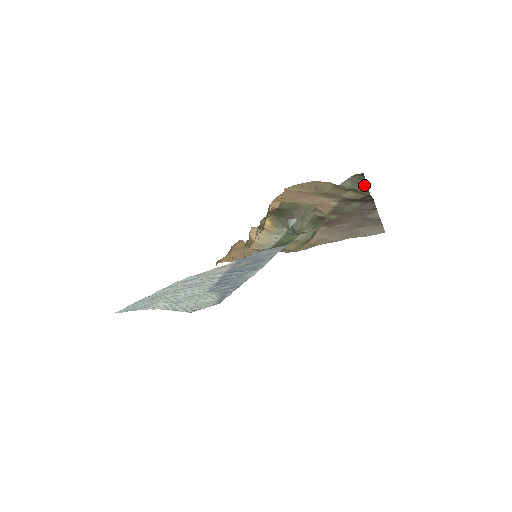
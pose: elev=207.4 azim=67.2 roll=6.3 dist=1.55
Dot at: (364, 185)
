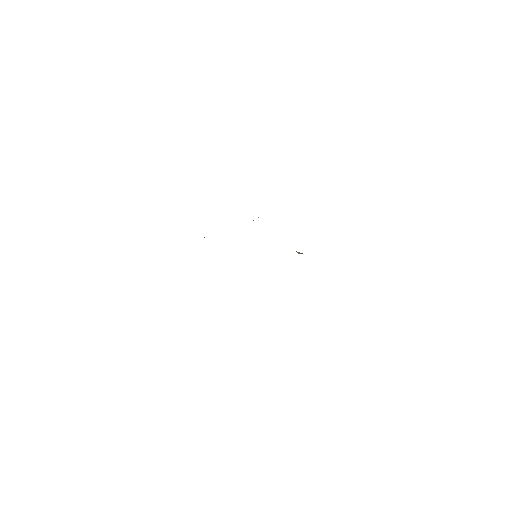
Dot at: occluded
